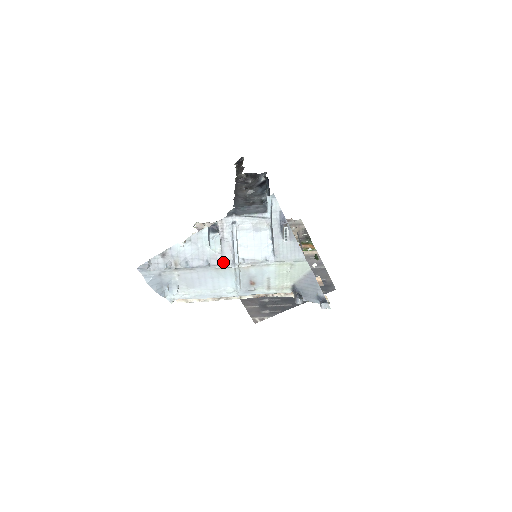
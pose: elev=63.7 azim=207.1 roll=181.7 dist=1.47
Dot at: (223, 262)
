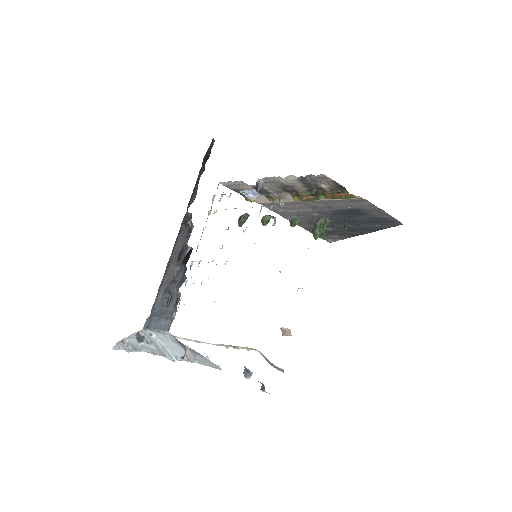
Dot at: (163, 355)
